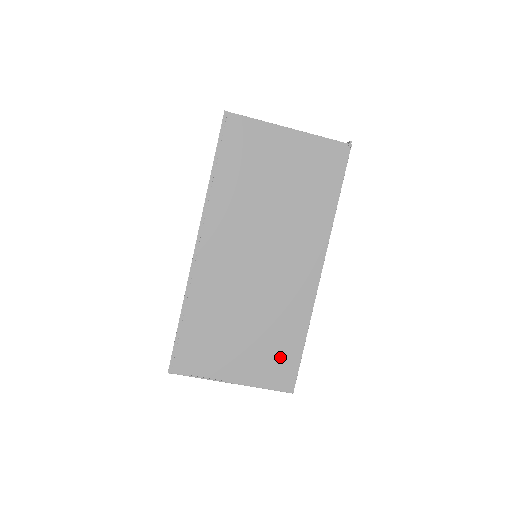
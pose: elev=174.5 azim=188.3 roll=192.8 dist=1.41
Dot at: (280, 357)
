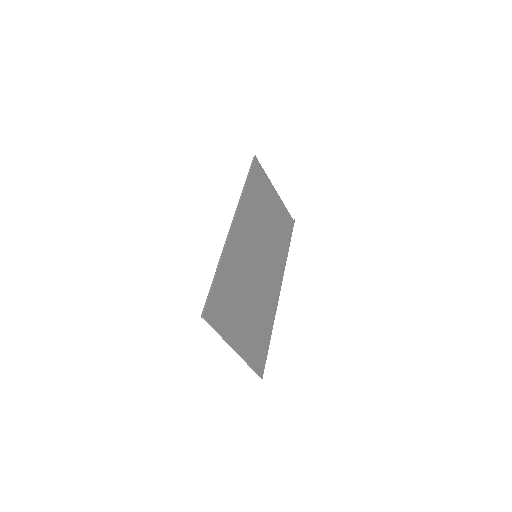
Dot at: (259, 342)
